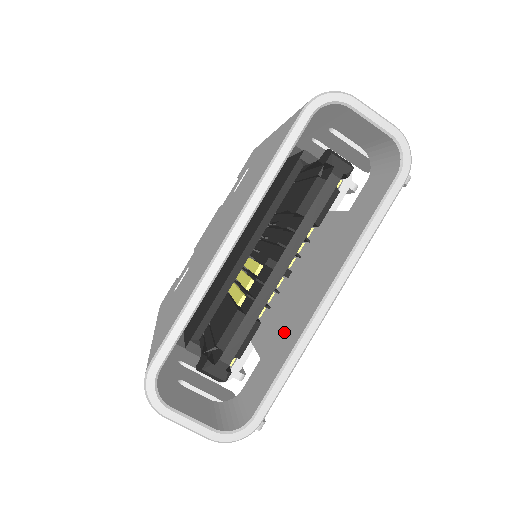
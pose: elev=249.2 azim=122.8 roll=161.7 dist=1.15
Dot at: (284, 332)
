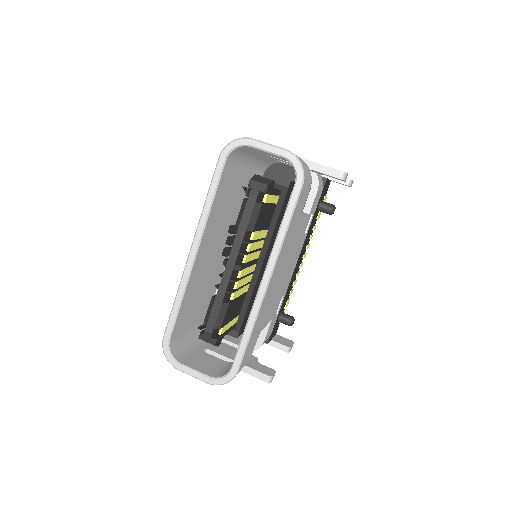
Dot at: occluded
